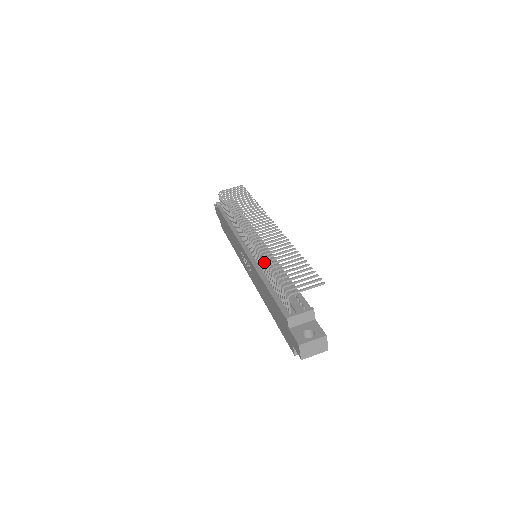
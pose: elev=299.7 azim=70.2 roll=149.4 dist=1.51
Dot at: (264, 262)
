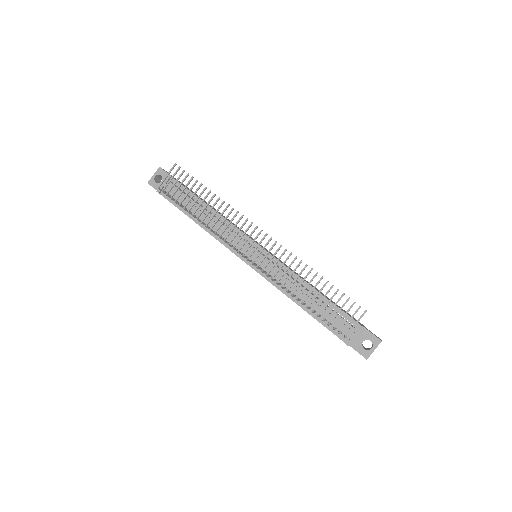
Dot at: (293, 295)
